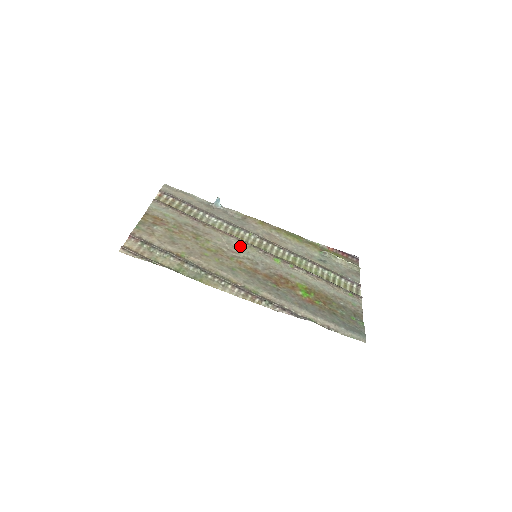
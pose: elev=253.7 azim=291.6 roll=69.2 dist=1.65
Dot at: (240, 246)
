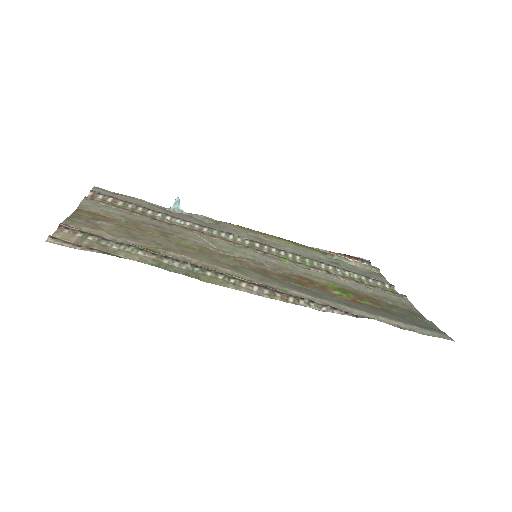
Dot at: (230, 246)
